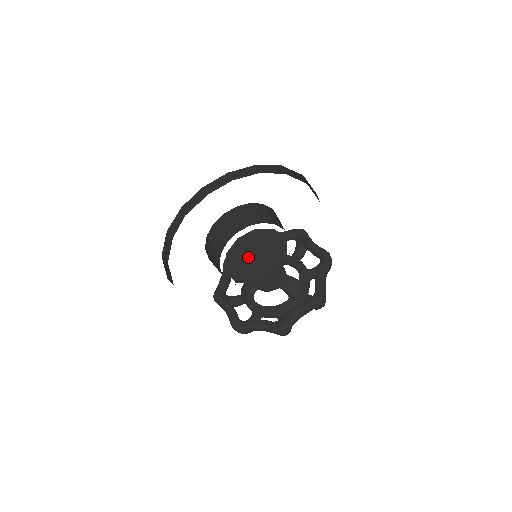
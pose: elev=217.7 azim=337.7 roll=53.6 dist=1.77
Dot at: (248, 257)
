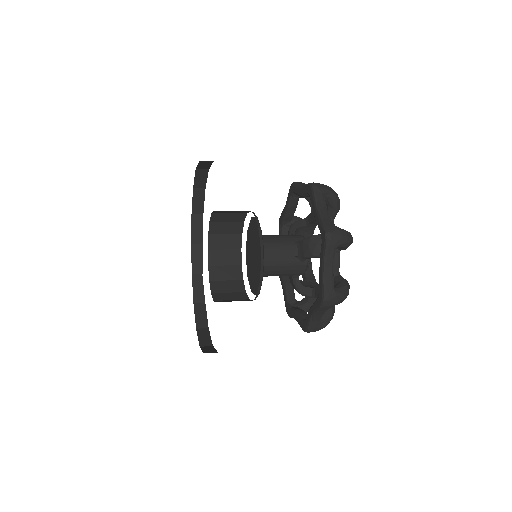
Dot at: (252, 263)
